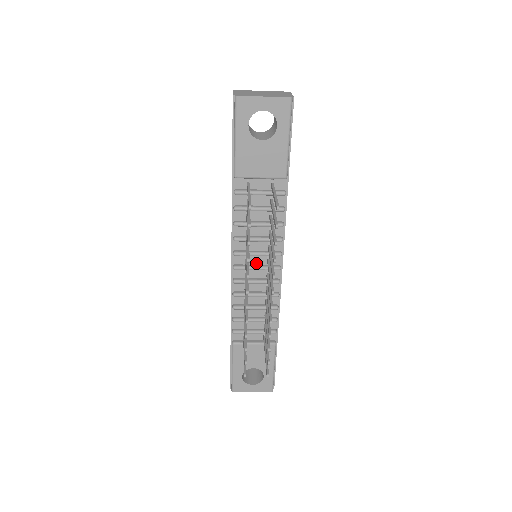
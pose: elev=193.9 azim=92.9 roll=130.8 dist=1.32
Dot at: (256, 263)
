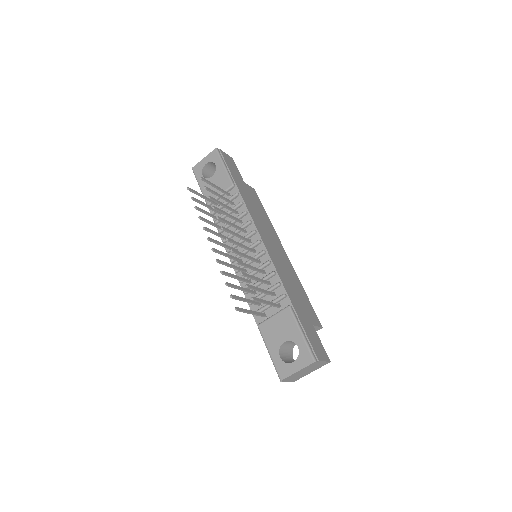
Dot at: occluded
